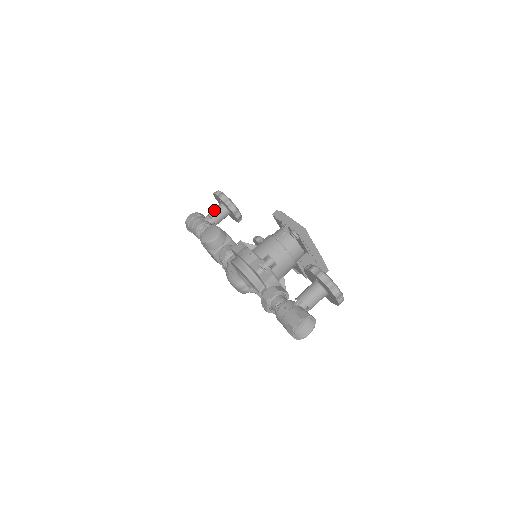
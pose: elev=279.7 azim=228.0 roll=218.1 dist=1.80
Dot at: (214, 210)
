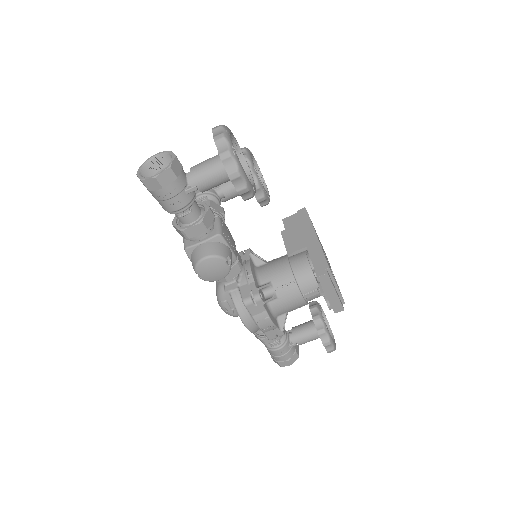
Dot at: (211, 181)
